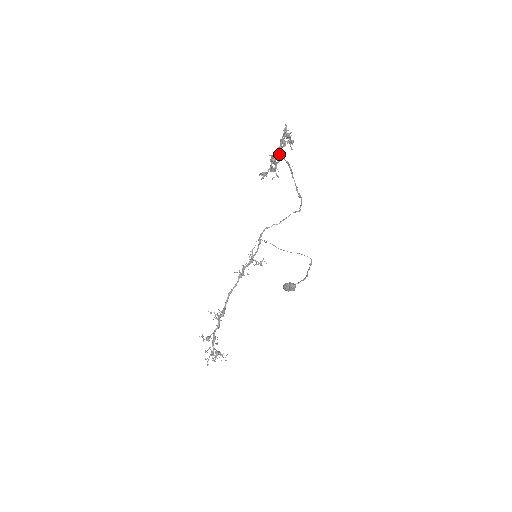
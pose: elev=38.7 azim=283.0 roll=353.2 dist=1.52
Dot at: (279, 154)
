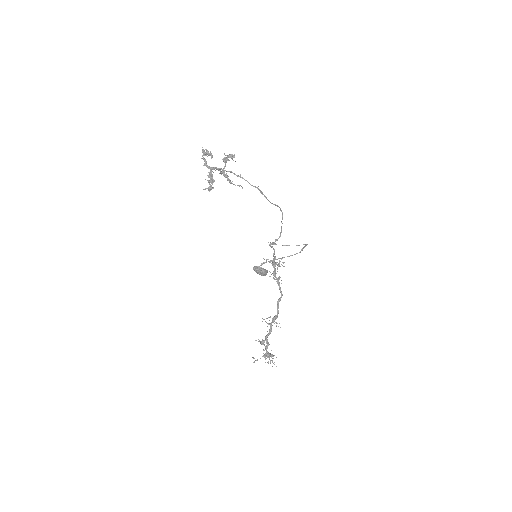
Dot at: (214, 169)
